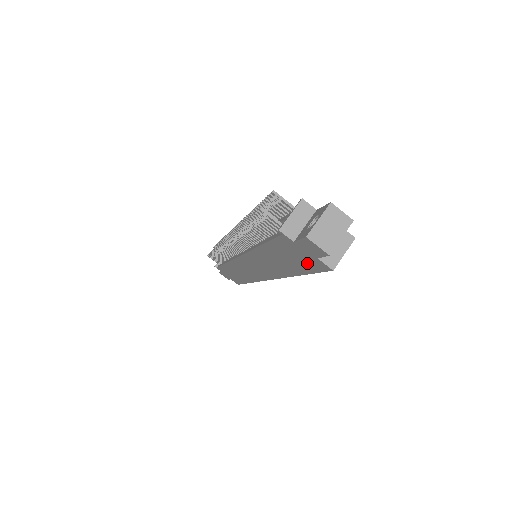
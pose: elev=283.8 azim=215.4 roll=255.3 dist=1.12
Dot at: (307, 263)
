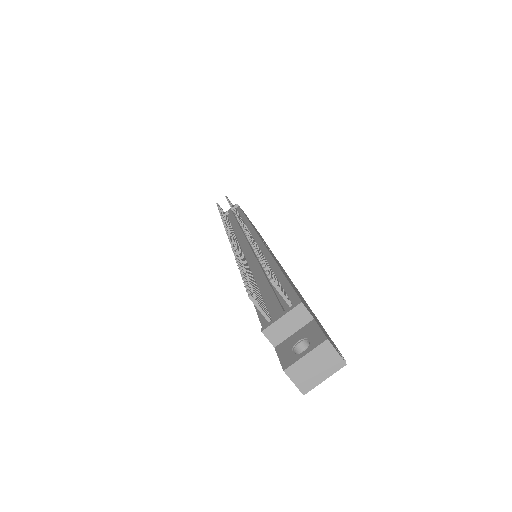
Dot at: occluded
